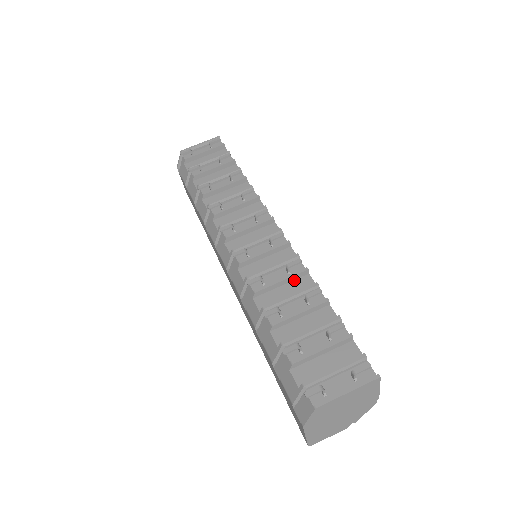
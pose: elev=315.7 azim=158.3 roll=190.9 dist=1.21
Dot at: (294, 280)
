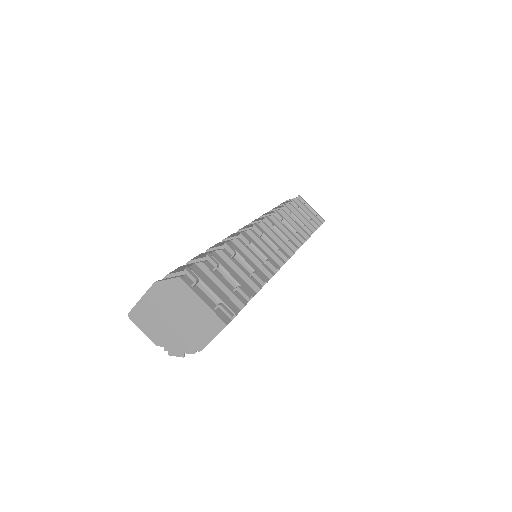
Dot at: (259, 269)
